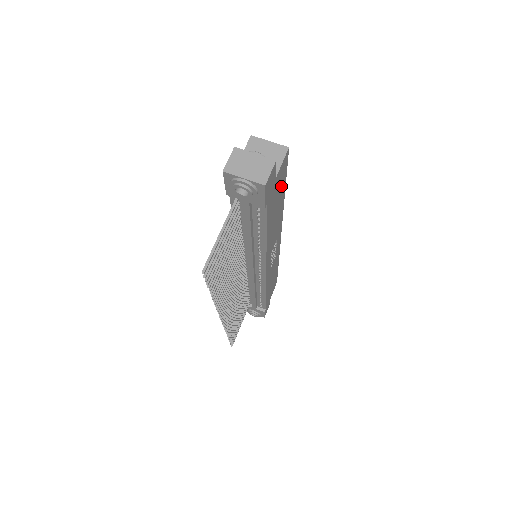
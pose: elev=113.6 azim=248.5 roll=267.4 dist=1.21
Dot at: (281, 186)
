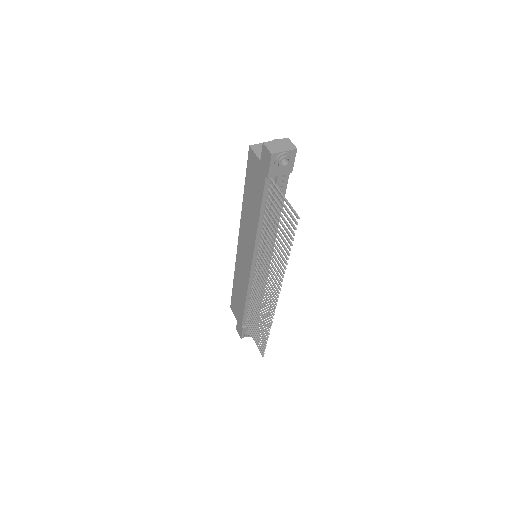
Dot at: occluded
